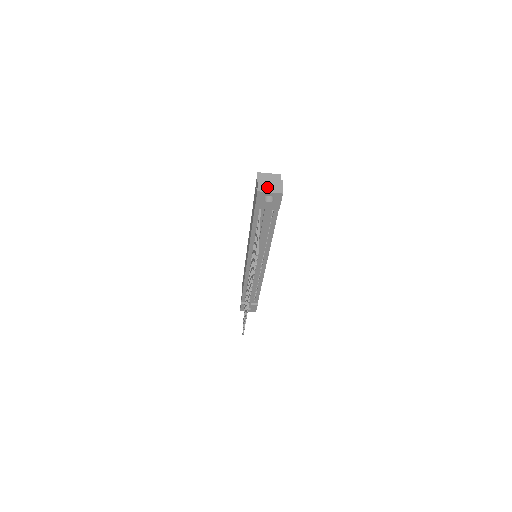
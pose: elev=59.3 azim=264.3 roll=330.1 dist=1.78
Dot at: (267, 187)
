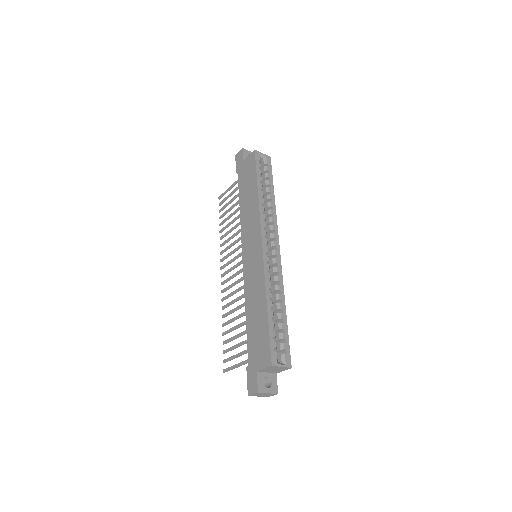
Dot at: (259, 395)
